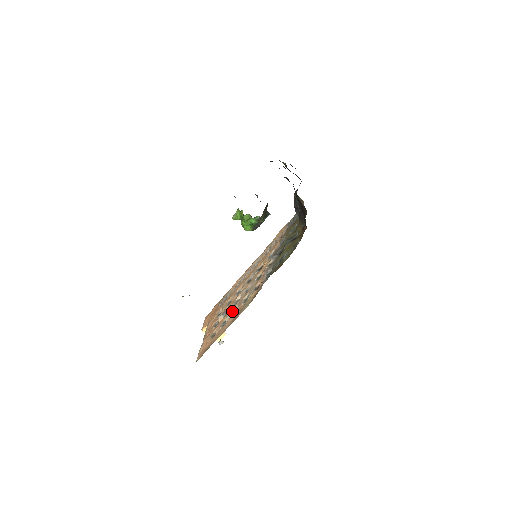
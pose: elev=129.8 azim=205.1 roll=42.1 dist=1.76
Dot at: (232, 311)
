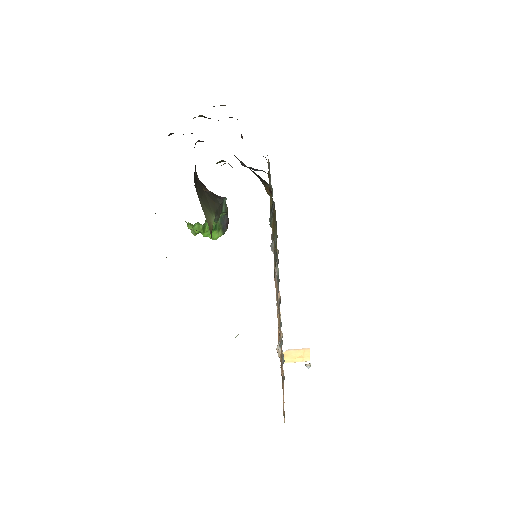
Dot at: (280, 340)
